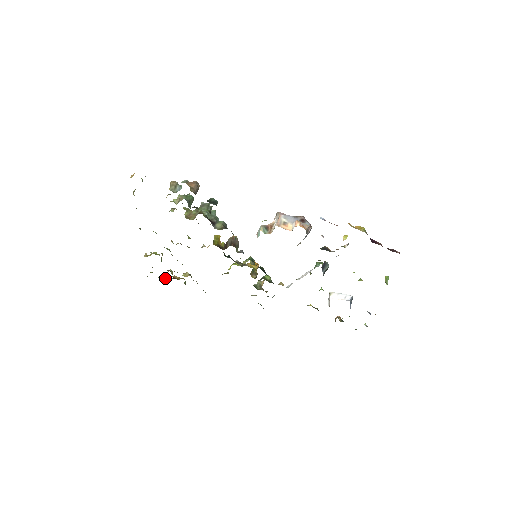
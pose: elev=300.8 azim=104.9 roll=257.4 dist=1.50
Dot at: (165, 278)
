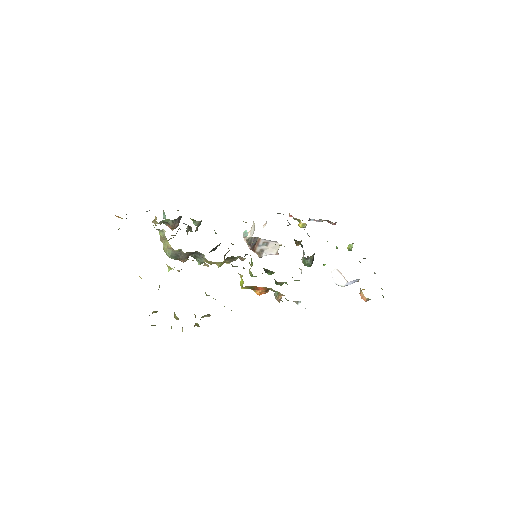
Dot at: occluded
